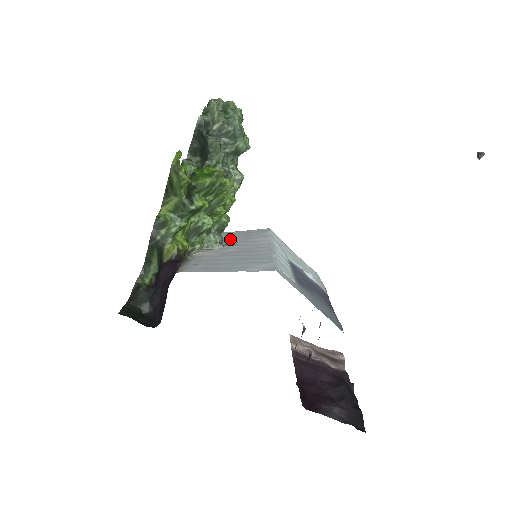
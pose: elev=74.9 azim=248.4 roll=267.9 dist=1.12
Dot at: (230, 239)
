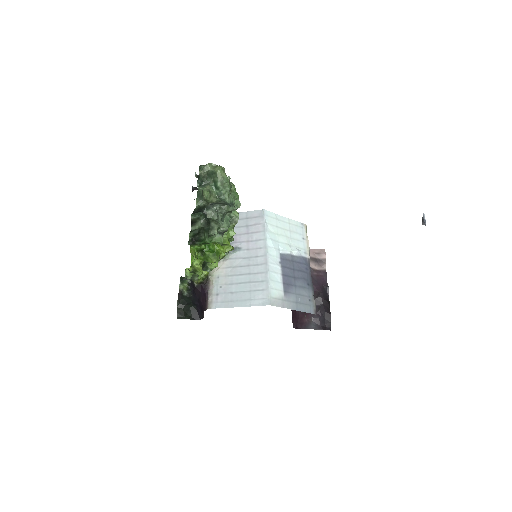
Dot at: (235, 235)
